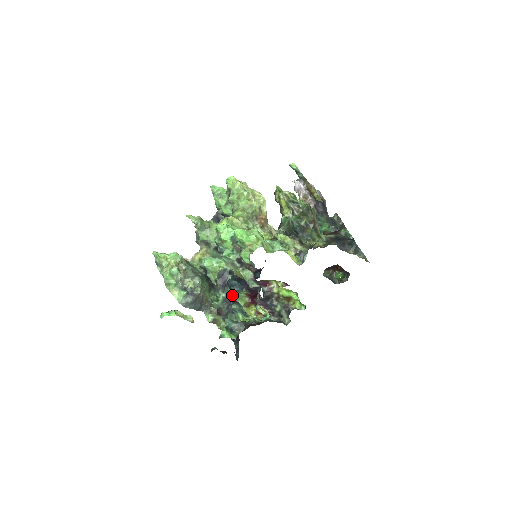
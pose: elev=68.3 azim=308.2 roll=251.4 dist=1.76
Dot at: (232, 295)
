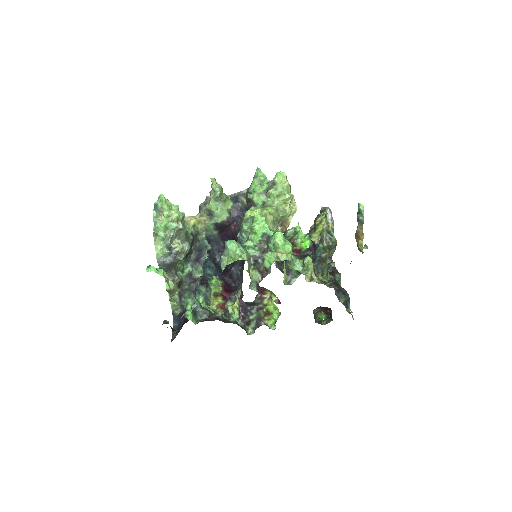
Dot at: (199, 274)
